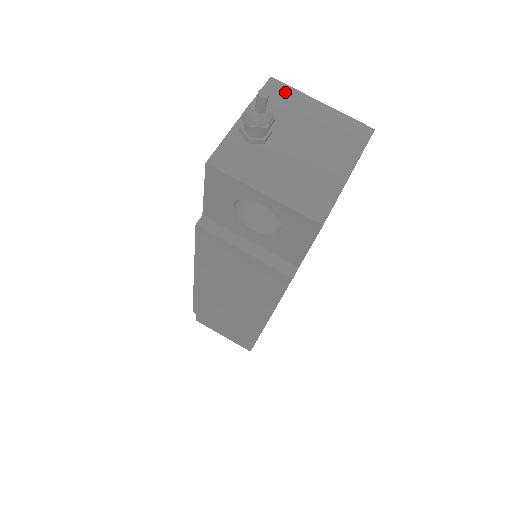
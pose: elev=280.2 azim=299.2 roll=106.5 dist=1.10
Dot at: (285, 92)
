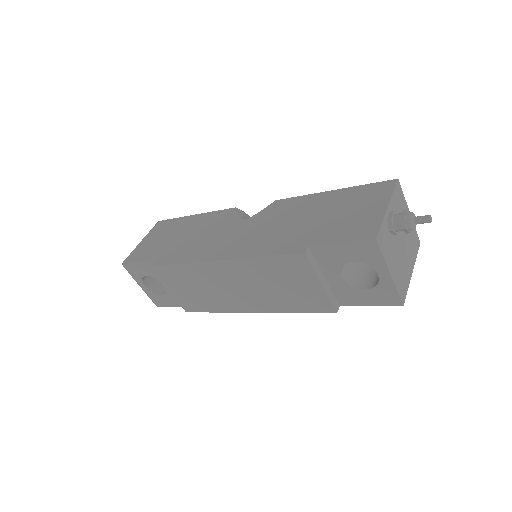
Dot at: (401, 195)
